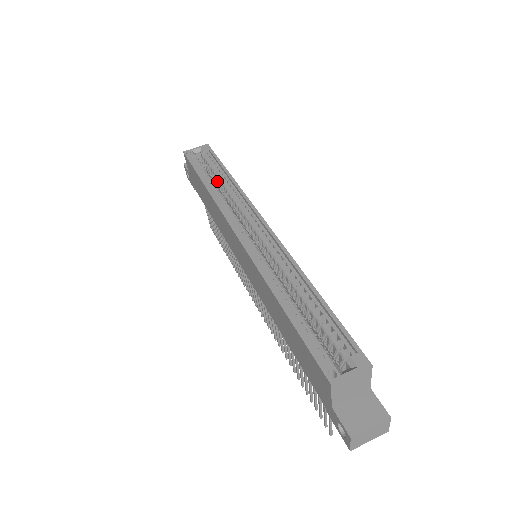
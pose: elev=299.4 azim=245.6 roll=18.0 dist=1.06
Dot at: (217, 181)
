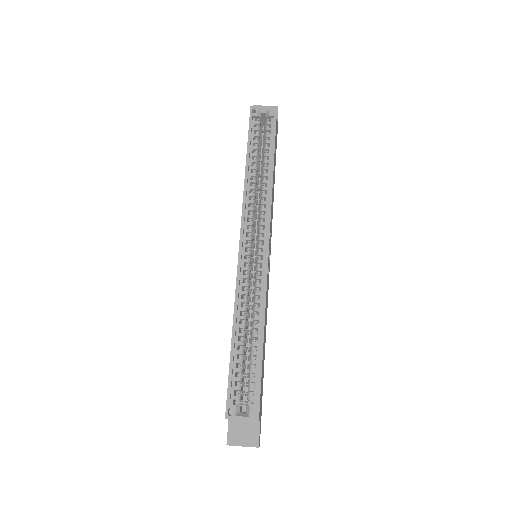
Dot at: (262, 161)
